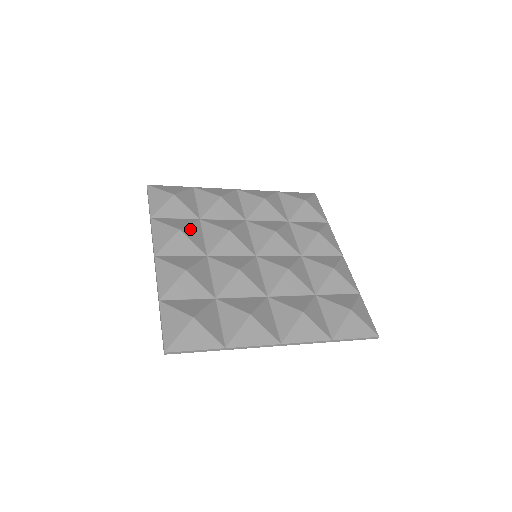
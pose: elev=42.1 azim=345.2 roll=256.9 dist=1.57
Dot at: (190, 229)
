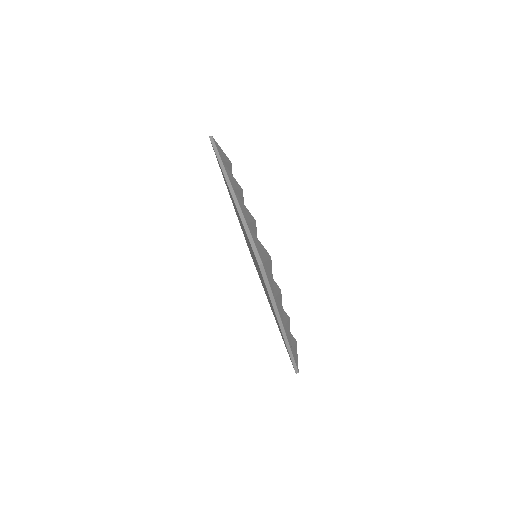
Dot at: occluded
